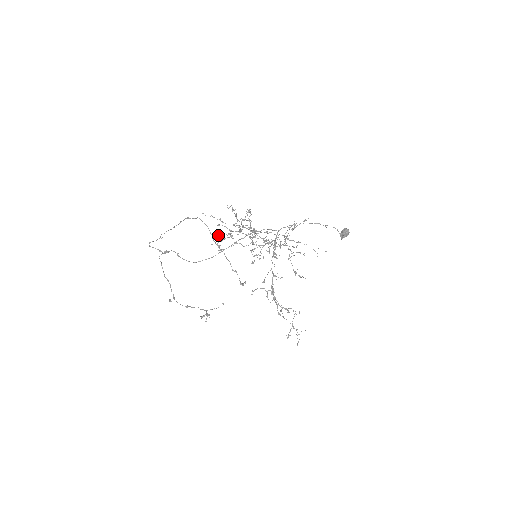
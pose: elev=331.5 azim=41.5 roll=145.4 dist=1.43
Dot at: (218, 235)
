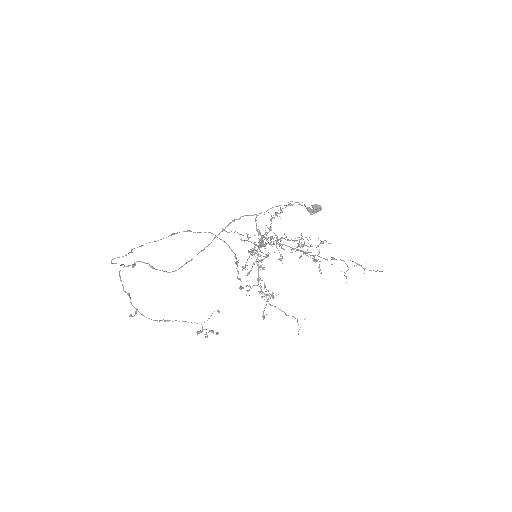
Dot at: occluded
